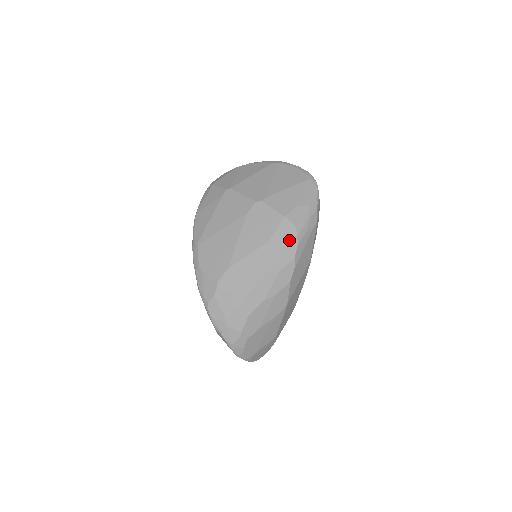
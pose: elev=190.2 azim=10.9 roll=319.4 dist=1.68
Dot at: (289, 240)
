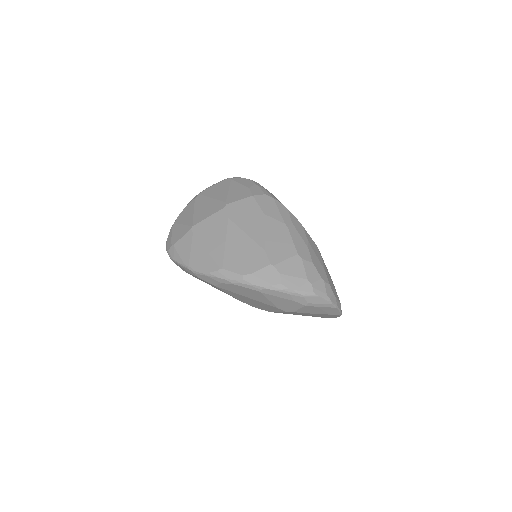
Dot at: (273, 203)
